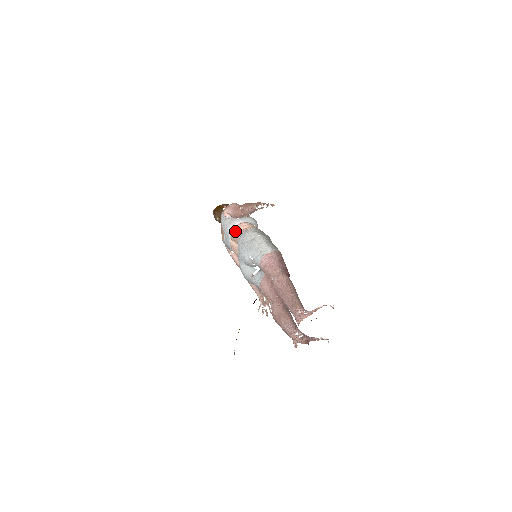
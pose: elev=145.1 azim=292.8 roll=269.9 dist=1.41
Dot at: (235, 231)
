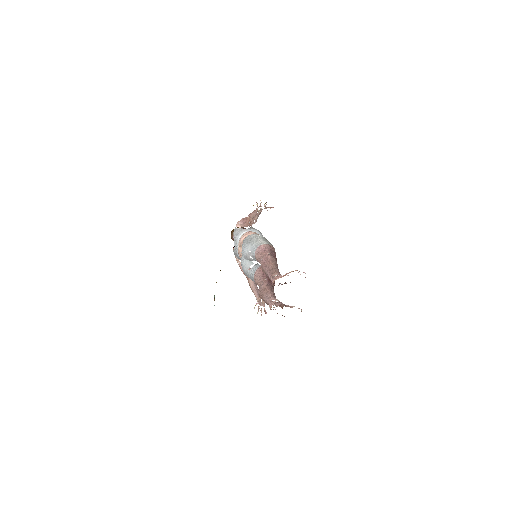
Dot at: (242, 237)
